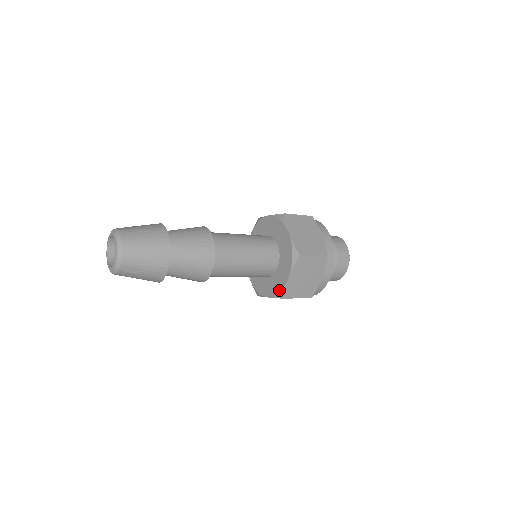
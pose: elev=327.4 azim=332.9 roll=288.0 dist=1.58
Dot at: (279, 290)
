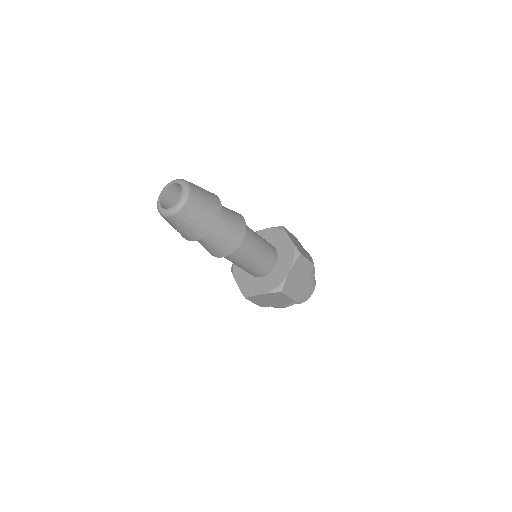
Dot at: (277, 284)
